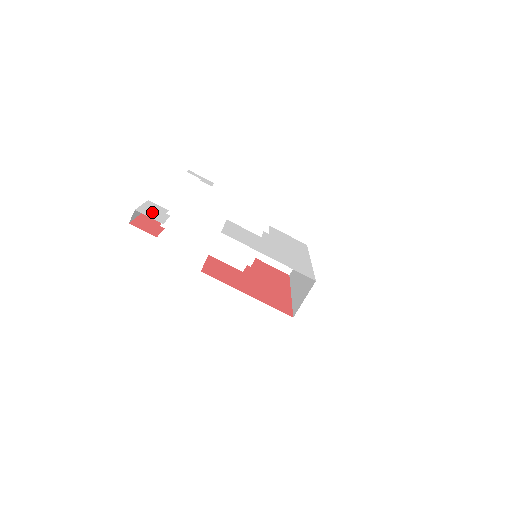
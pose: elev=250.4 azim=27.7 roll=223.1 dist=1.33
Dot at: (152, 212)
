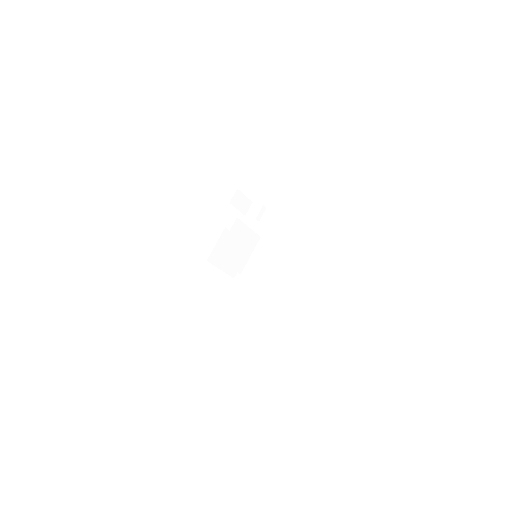
Dot at: occluded
